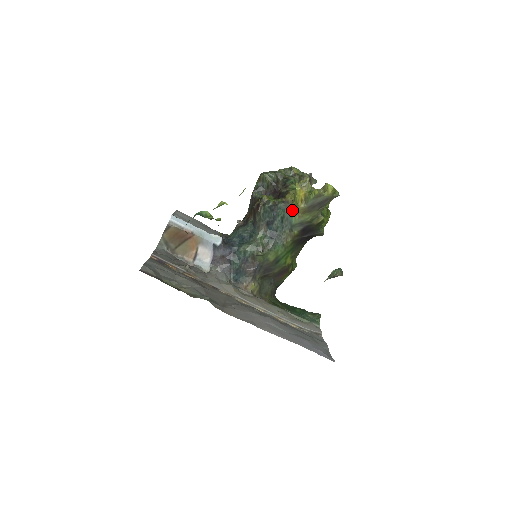
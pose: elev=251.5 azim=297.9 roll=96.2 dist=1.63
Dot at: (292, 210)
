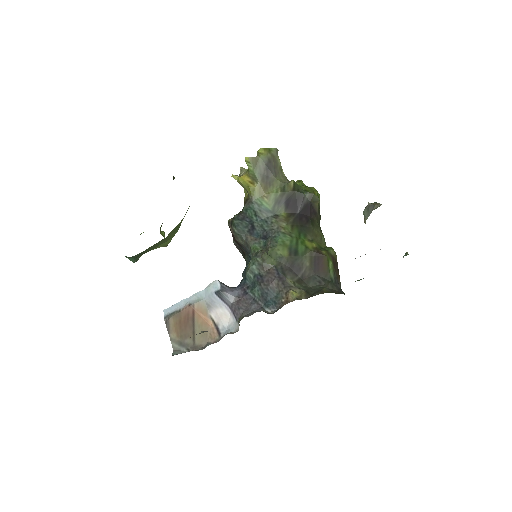
Dot at: (254, 199)
